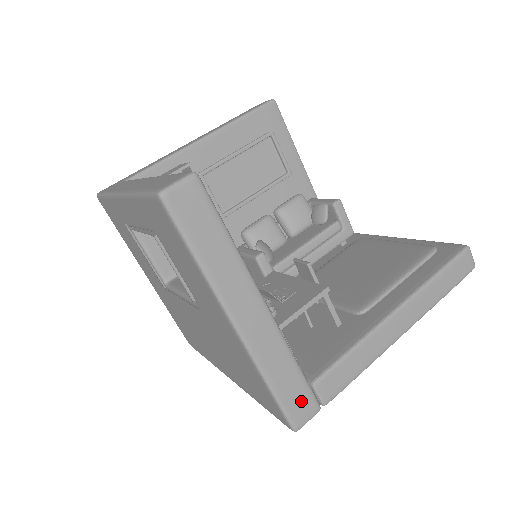
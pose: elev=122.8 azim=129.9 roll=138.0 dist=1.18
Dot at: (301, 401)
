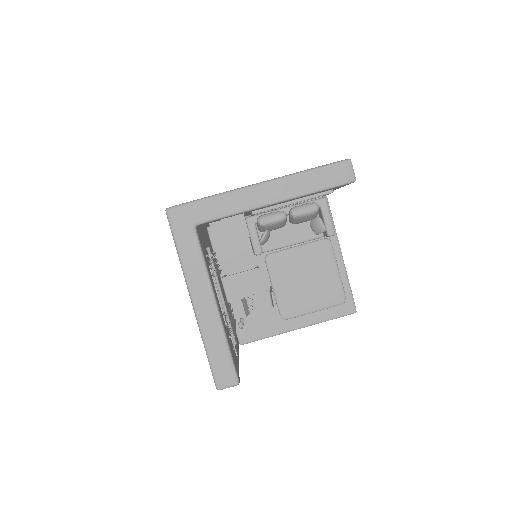
Dot at: occluded
